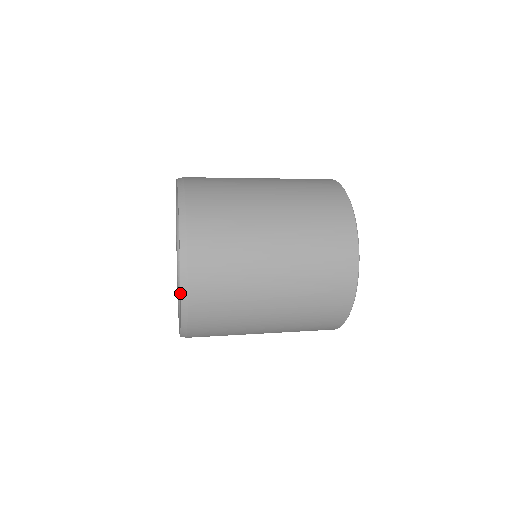
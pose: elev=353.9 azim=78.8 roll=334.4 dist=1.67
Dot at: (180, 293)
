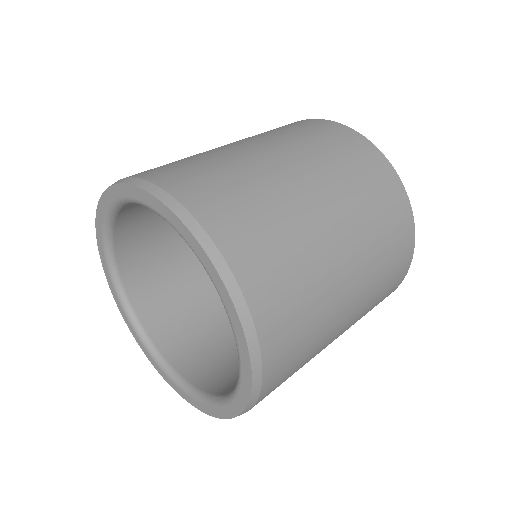
Dot at: occluded
